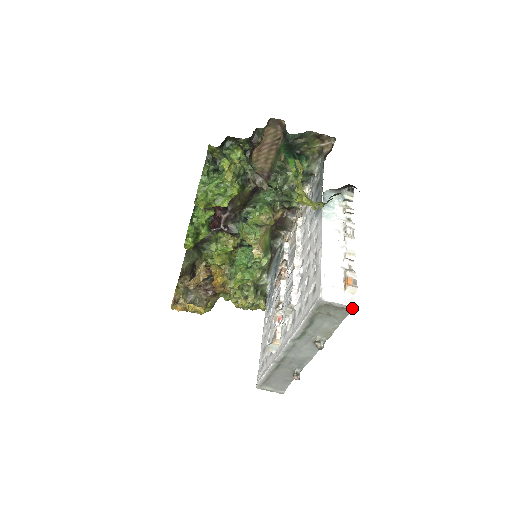
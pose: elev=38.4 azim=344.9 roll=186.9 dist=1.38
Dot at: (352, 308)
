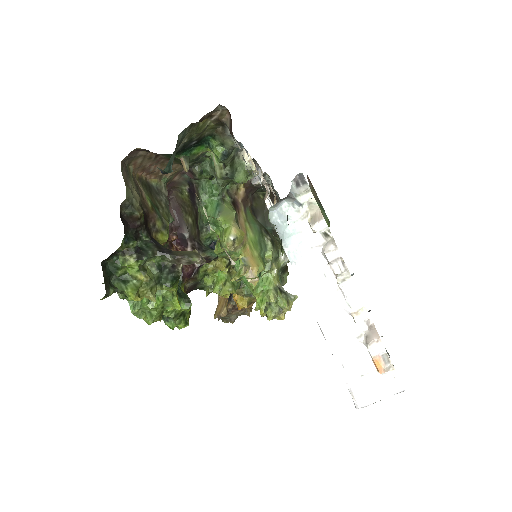
Dot at: occluded
